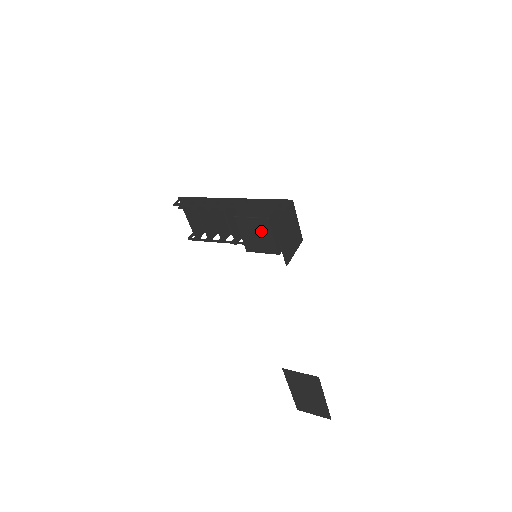
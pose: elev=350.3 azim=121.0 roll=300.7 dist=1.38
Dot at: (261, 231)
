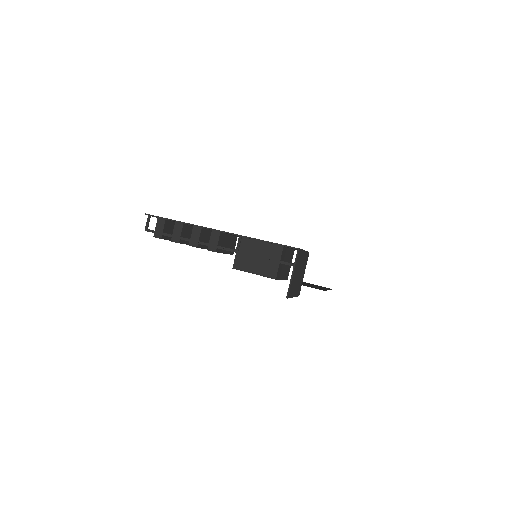
Dot at: occluded
